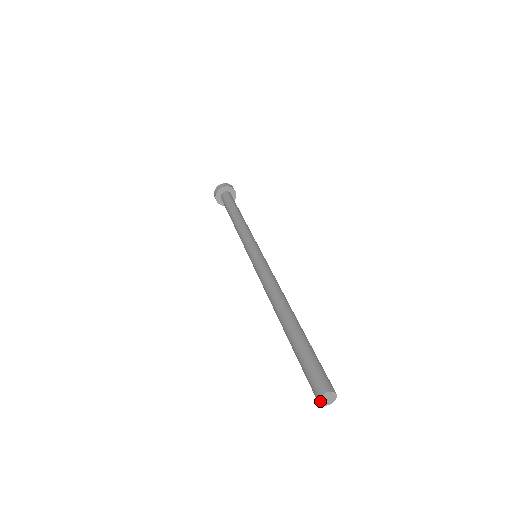
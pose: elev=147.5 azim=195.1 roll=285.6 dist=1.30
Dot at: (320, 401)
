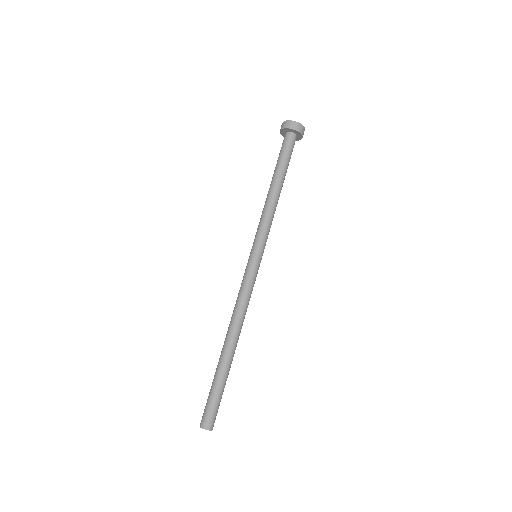
Dot at: (201, 426)
